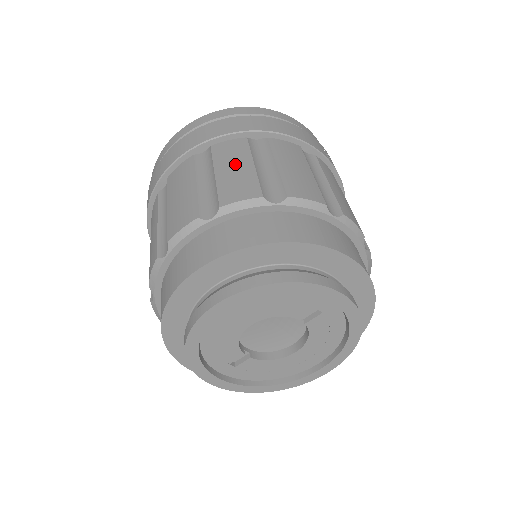
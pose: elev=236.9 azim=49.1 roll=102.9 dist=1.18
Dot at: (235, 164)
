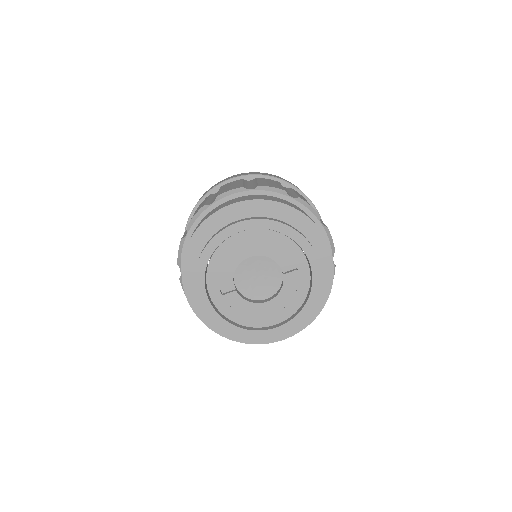
Dot at: (271, 182)
